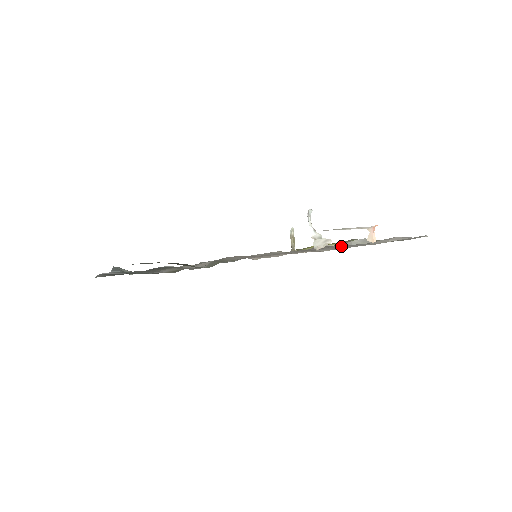
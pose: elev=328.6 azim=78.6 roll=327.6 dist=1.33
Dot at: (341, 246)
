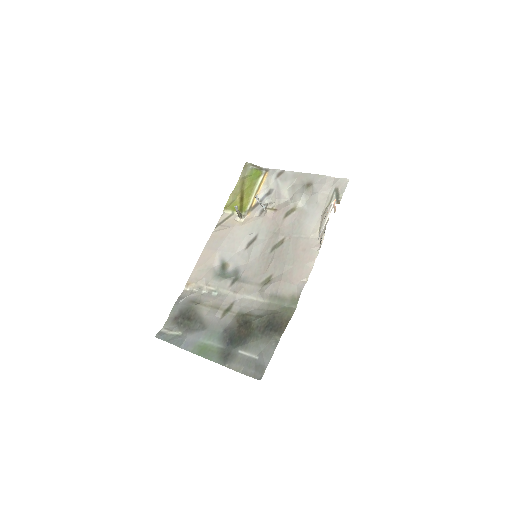
Dot at: (304, 214)
